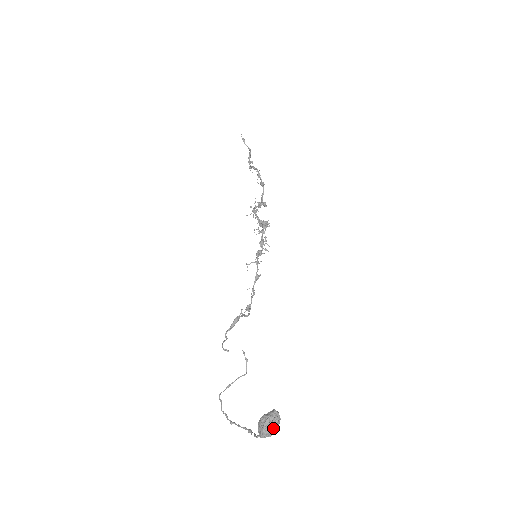
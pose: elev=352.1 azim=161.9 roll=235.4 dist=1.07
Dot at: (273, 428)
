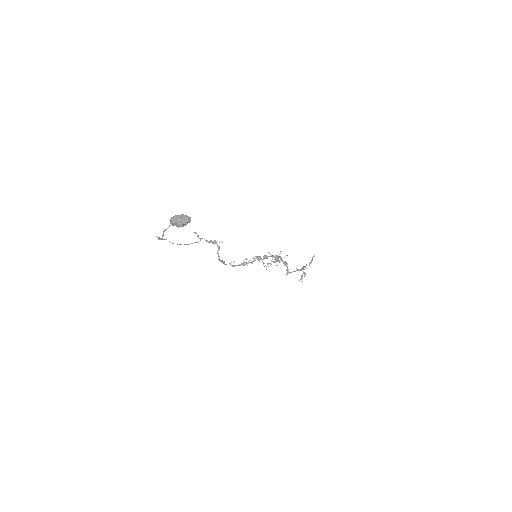
Dot at: (181, 219)
